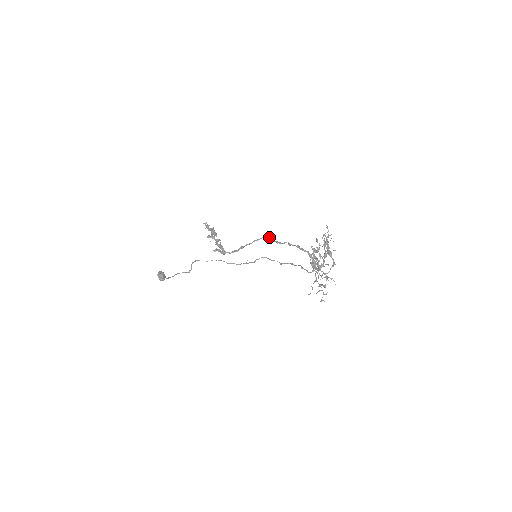
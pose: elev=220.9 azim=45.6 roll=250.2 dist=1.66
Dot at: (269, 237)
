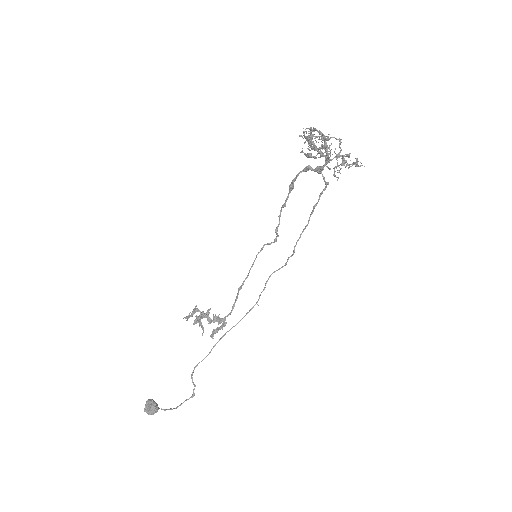
Dot at: occluded
